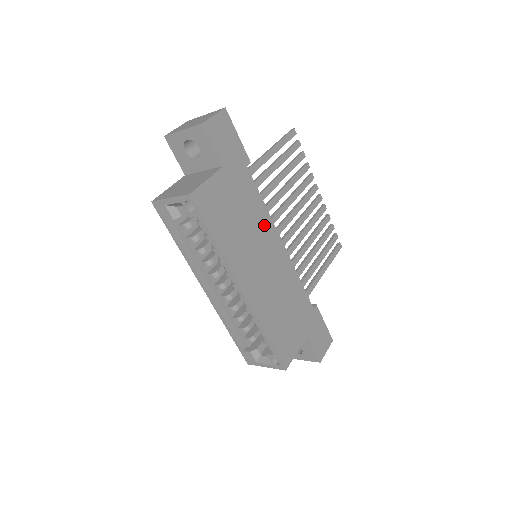
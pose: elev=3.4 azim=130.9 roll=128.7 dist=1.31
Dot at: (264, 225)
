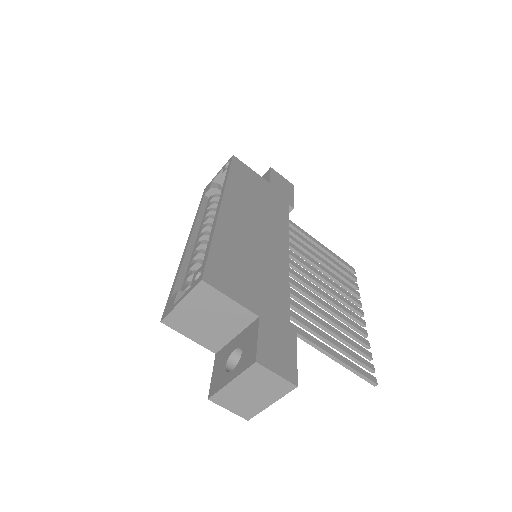
Dot at: (278, 226)
